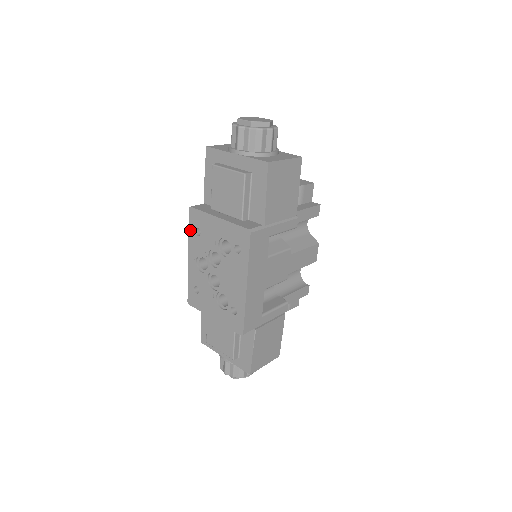
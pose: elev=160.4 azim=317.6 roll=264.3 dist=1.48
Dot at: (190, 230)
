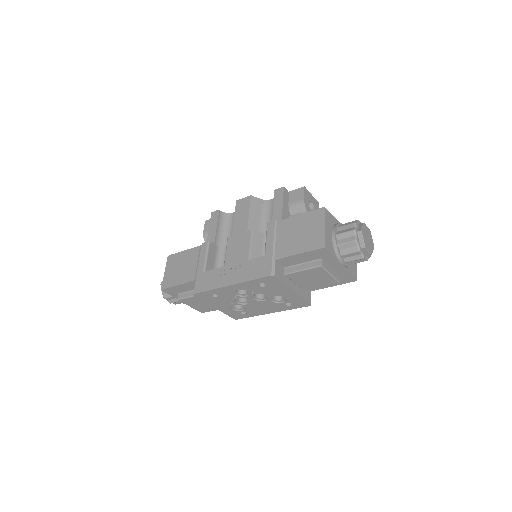
Dot at: (255, 281)
